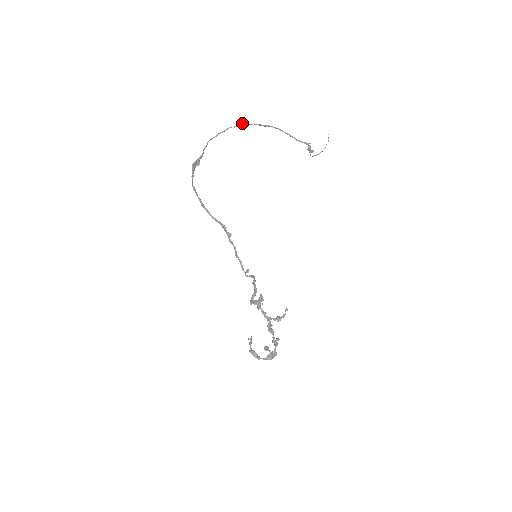
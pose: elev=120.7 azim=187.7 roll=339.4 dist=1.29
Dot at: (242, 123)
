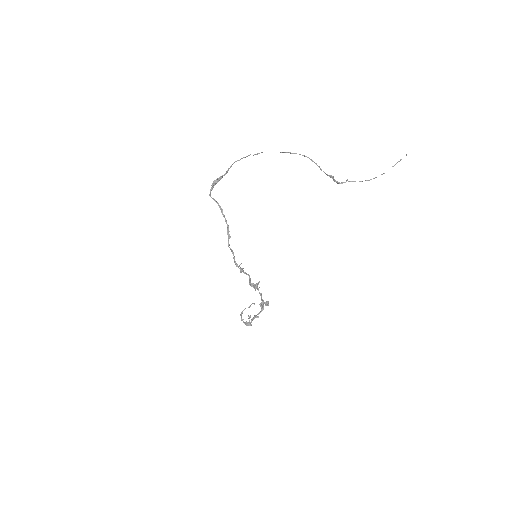
Dot at: (261, 152)
